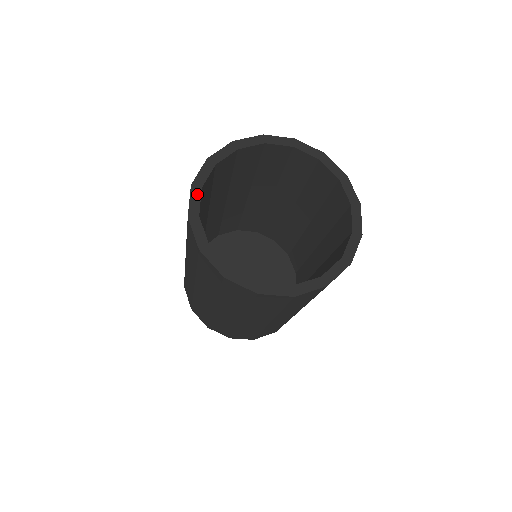
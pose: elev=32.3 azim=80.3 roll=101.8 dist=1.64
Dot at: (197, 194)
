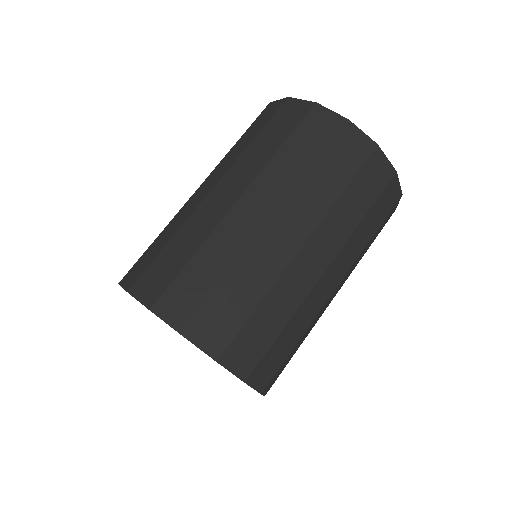
Dot at: occluded
